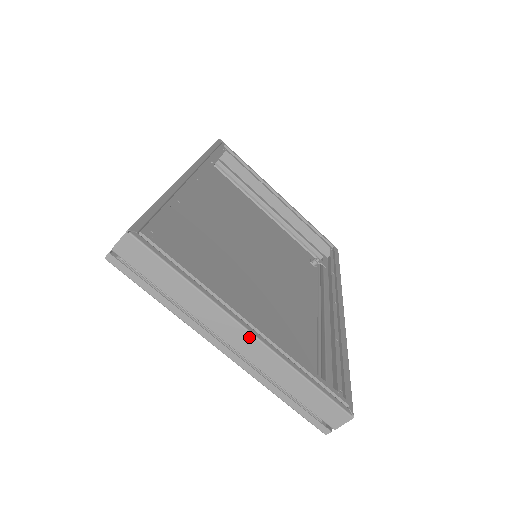
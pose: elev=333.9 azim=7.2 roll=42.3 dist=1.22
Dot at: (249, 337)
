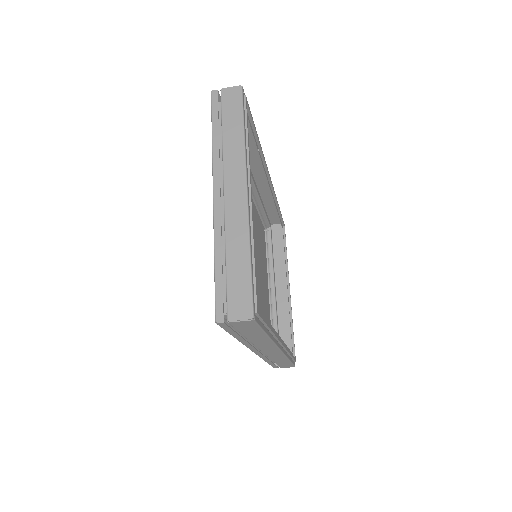
Dot at: (243, 194)
